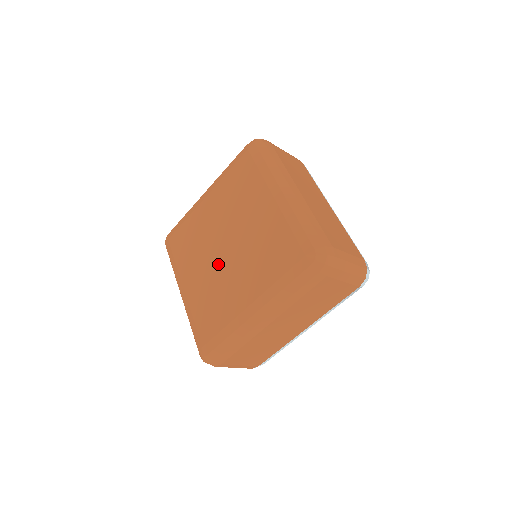
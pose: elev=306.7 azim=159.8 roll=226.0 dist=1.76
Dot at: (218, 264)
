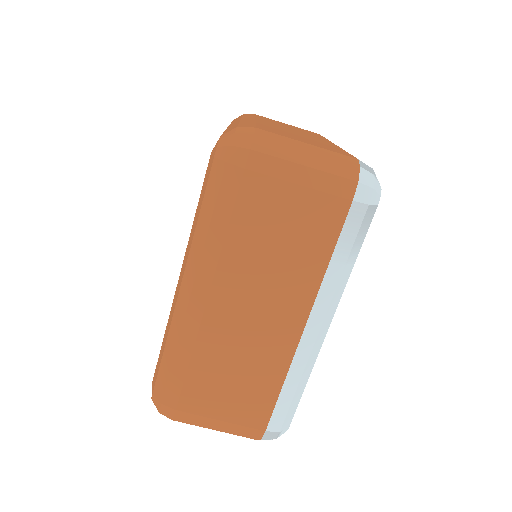
Dot at: occluded
